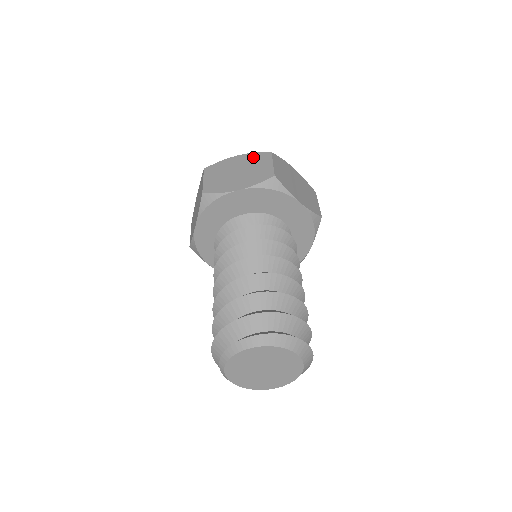
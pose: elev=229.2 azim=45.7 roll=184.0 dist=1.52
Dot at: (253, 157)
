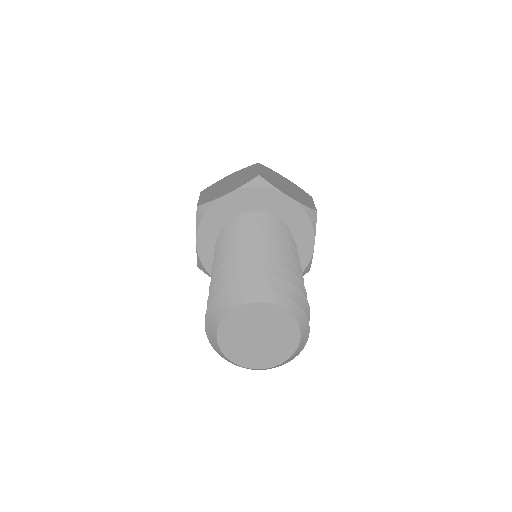
Dot at: (298, 188)
